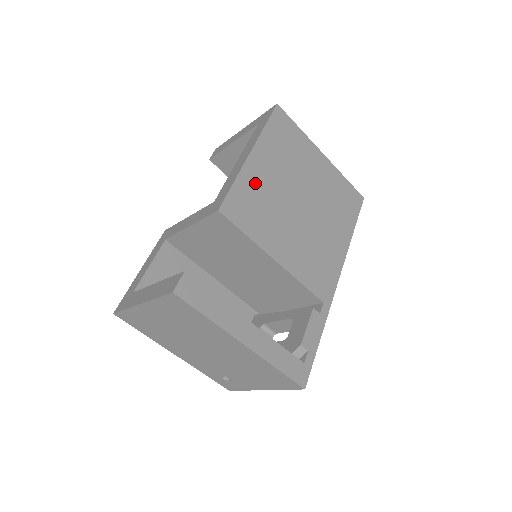
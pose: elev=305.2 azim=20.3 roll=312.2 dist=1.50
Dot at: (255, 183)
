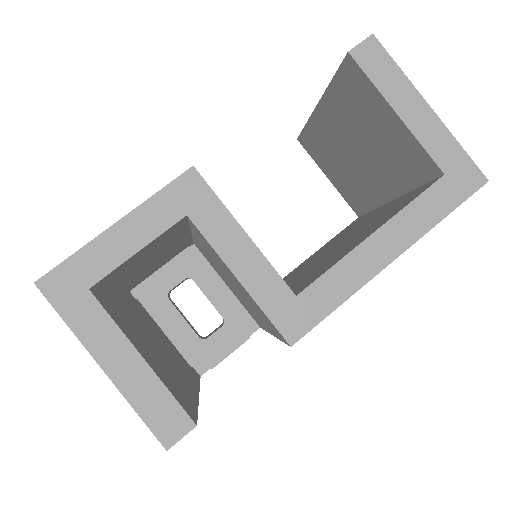
Dot at: occluded
